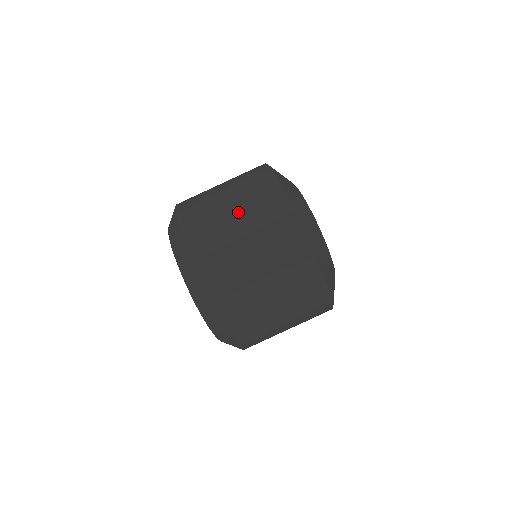
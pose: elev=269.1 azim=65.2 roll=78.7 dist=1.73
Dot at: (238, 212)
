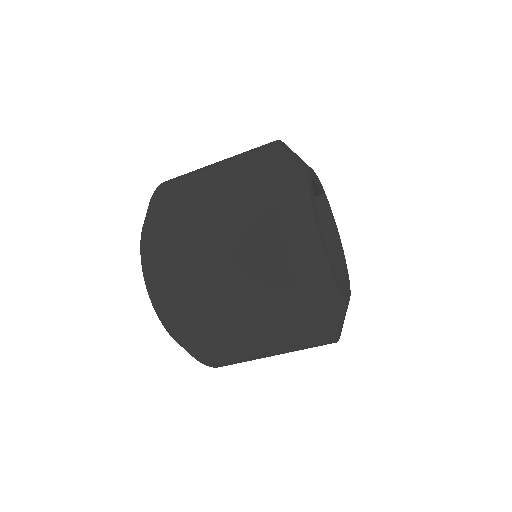
Dot at: (243, 319)
